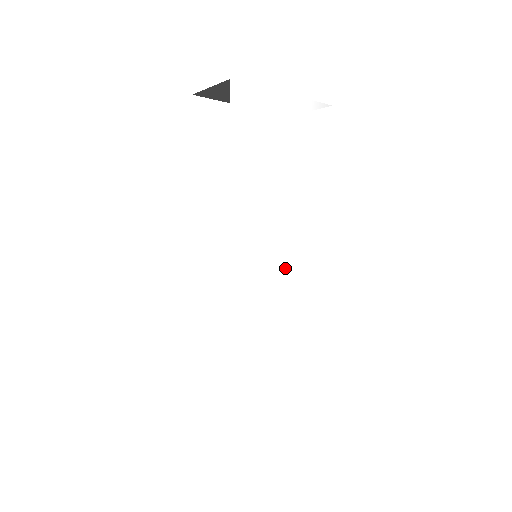
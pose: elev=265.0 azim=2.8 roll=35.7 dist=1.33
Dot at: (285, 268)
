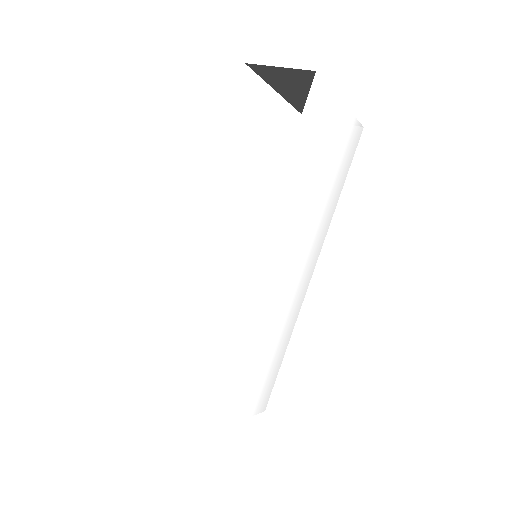
Dot at: (288, 277)
